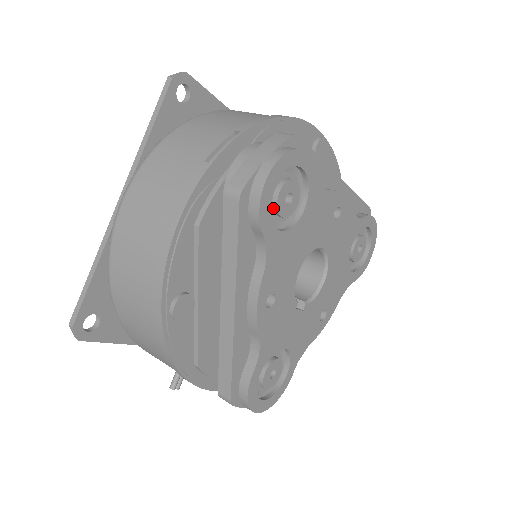
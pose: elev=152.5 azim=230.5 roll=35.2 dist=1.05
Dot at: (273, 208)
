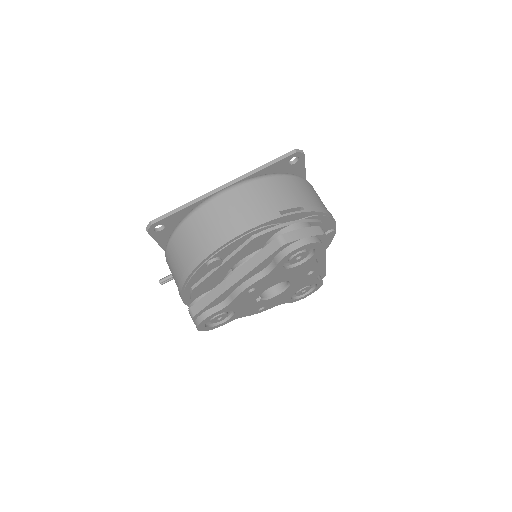
Dot at: (290, 257)
